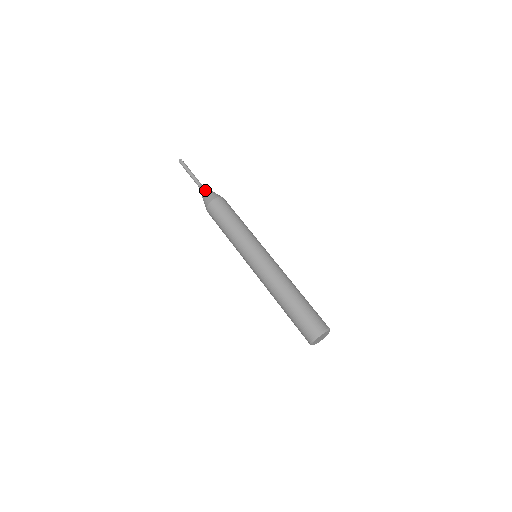
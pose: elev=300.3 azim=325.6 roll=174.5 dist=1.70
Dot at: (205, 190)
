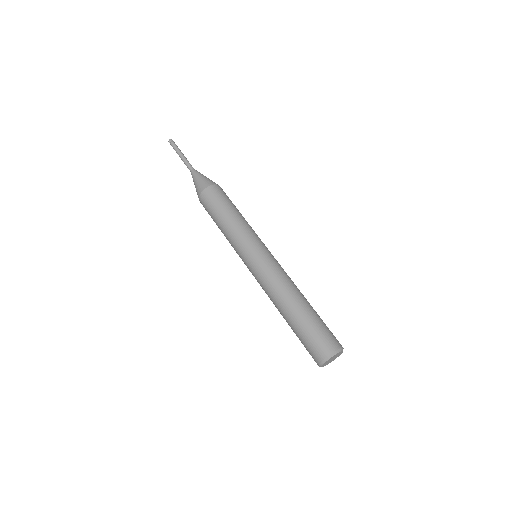
Dot at: occluded
